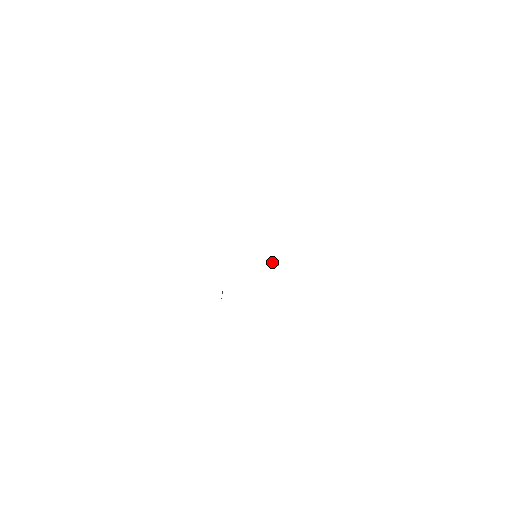
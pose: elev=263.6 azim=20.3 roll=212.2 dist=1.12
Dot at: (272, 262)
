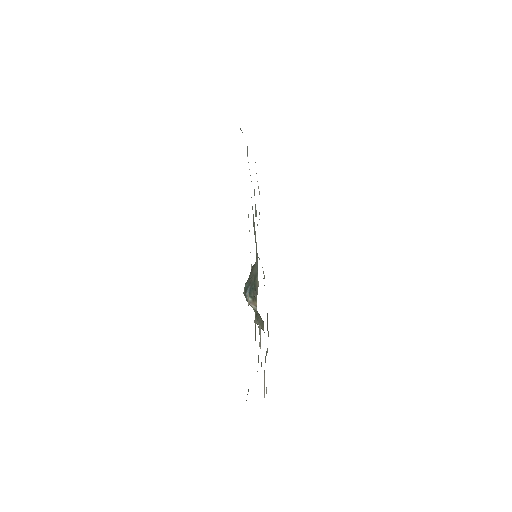
Dot at: (259, 258)
